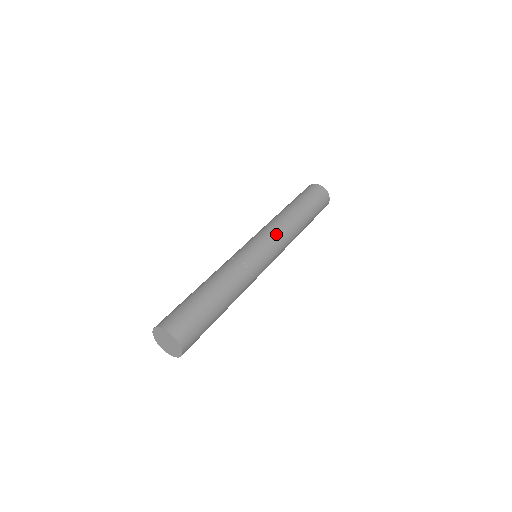
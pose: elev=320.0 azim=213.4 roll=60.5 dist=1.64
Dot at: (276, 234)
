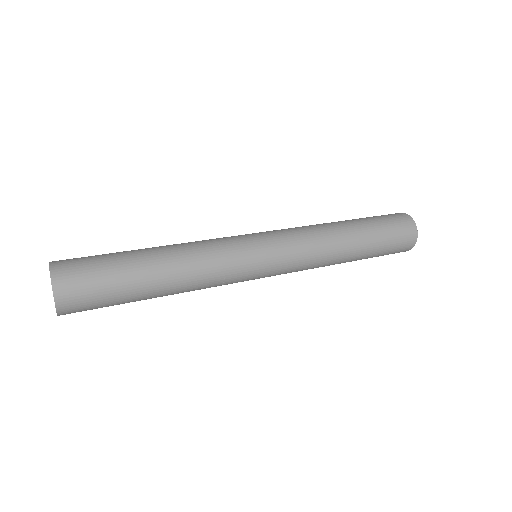
Dot at: (296, 240)
